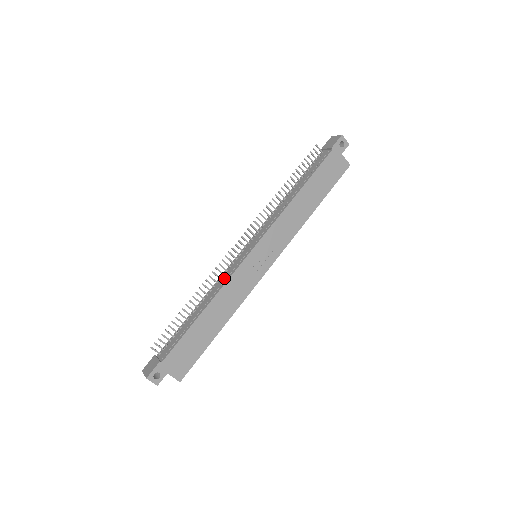
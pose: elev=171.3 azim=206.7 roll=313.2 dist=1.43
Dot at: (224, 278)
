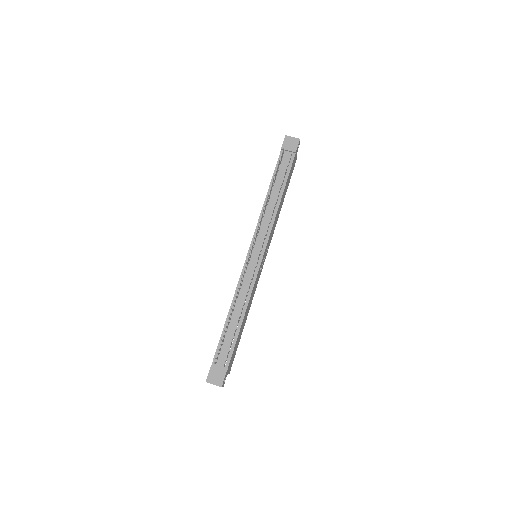
Dot at: (247, 285)
